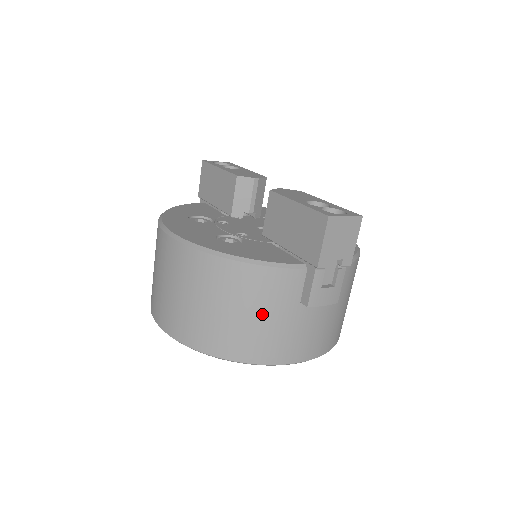
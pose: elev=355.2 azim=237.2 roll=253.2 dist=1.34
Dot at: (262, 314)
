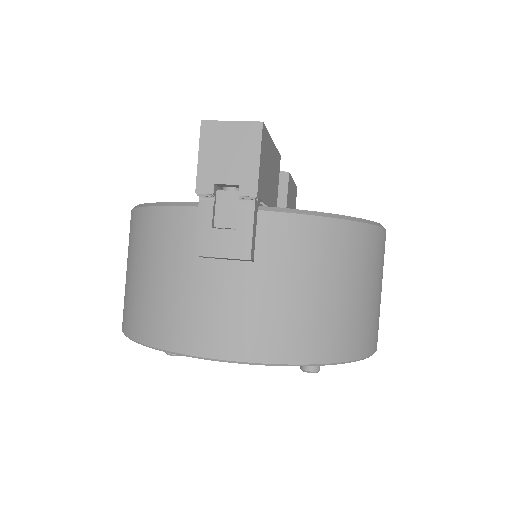
Dot at: (158, 272)
